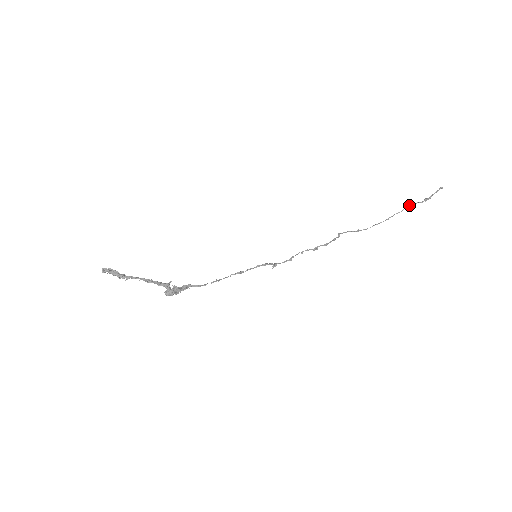
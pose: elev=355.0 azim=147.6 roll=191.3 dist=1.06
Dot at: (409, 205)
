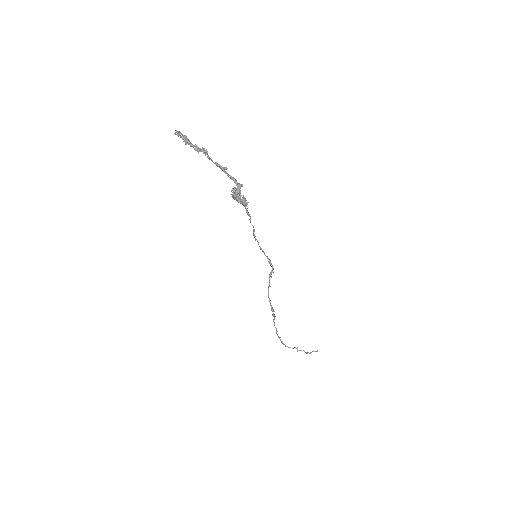
Dot at: occluded
